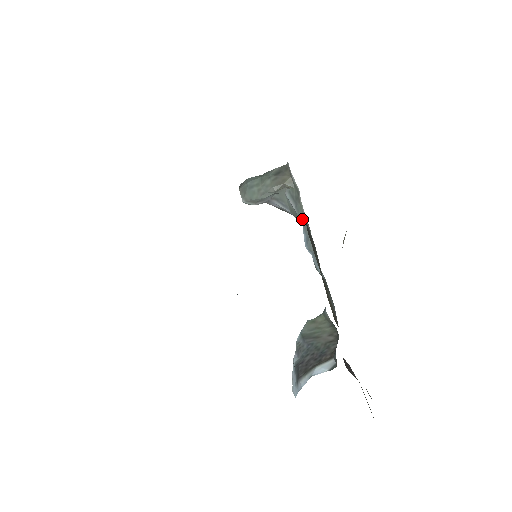
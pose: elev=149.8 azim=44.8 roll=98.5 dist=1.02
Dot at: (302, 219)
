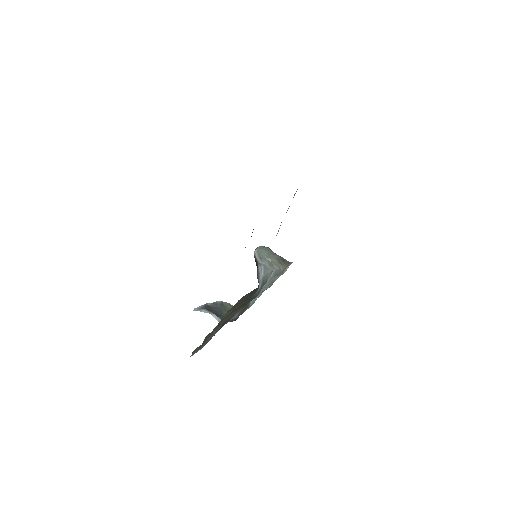
Dot at: (270, 281)
